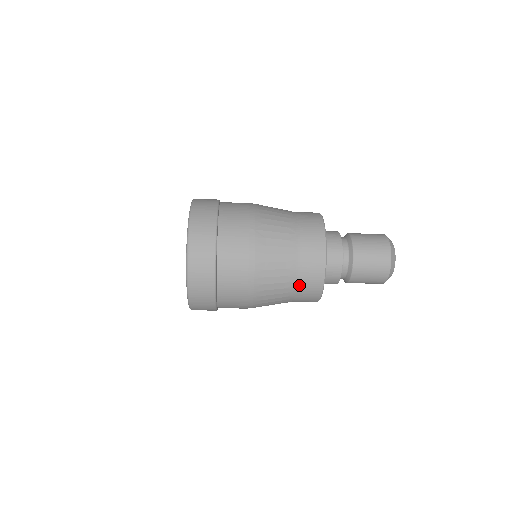
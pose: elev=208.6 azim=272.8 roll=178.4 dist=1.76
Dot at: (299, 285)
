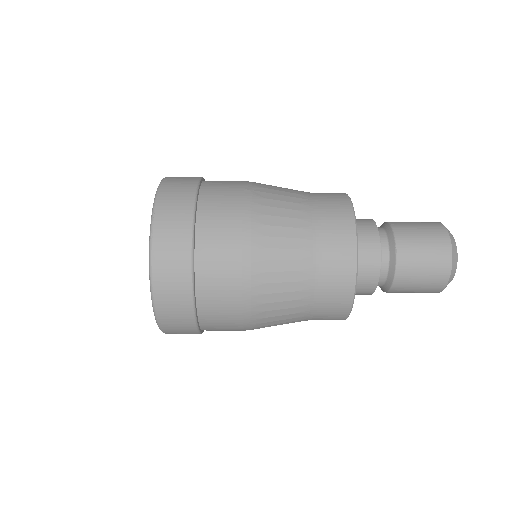
Dot at: (320, 267)
